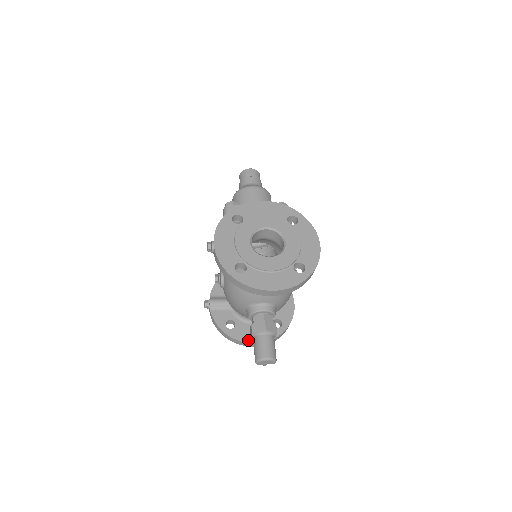
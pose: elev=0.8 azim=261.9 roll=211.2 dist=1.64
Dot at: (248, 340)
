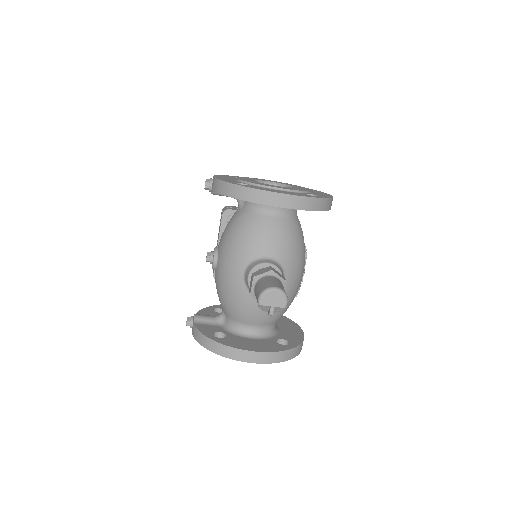
Dot at: (243, 348)
